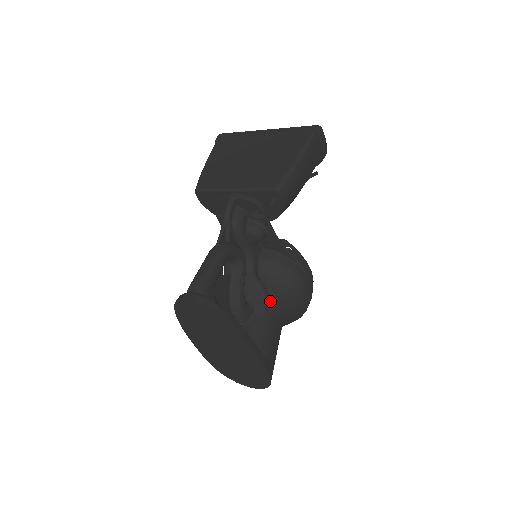
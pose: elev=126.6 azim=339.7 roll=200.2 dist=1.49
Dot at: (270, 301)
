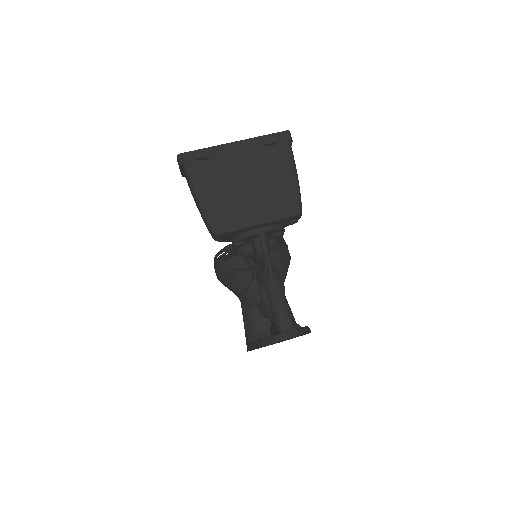
Dot at: occluded
